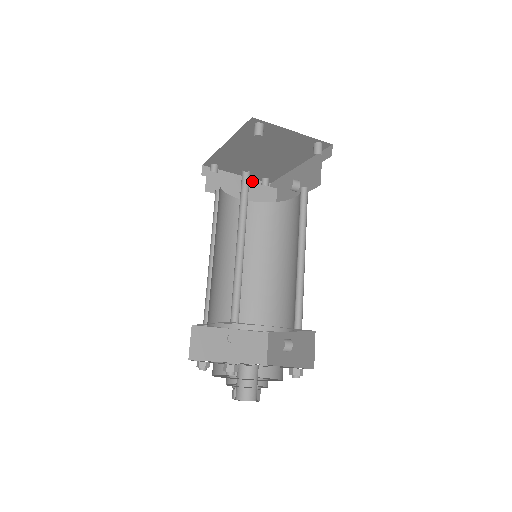
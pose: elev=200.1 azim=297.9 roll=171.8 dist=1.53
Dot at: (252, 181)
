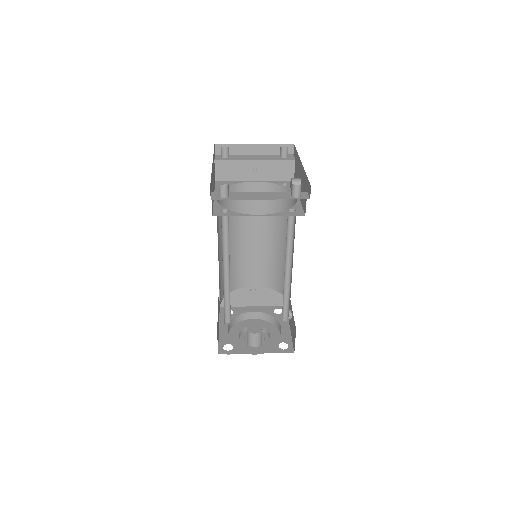
Dot at: (272, 147)
